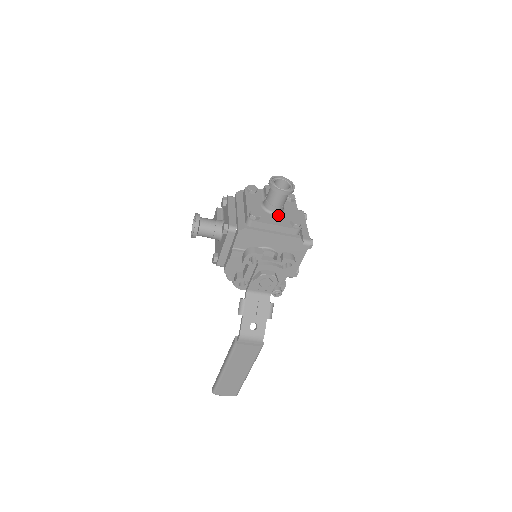
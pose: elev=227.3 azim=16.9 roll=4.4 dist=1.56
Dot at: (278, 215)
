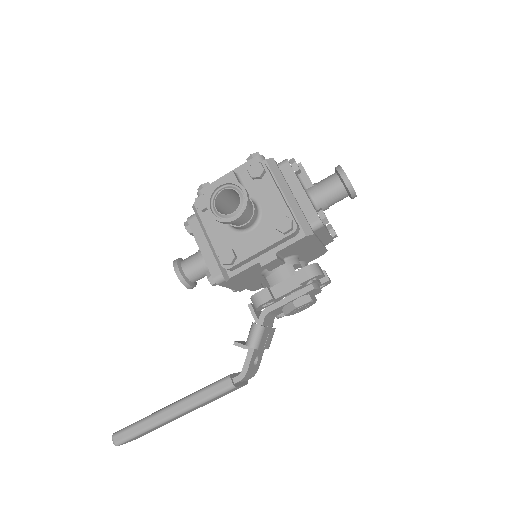
Dot at: occluded
